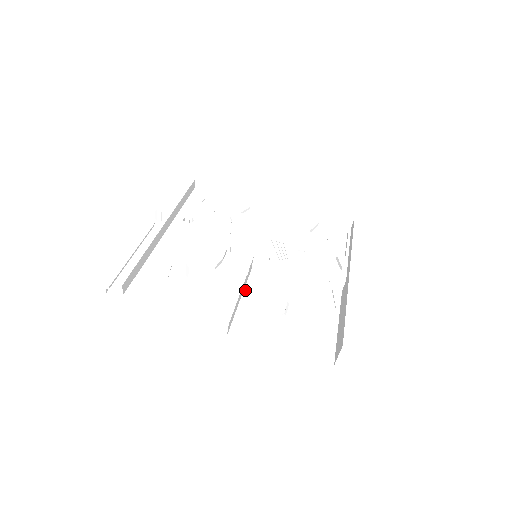
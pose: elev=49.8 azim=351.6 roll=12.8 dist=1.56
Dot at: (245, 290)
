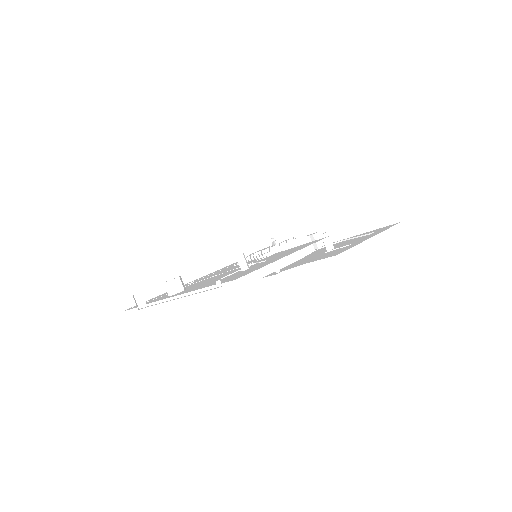
Dot at: (286, 269)
